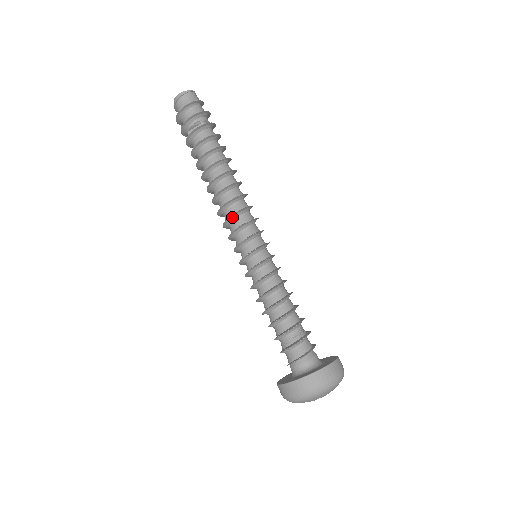
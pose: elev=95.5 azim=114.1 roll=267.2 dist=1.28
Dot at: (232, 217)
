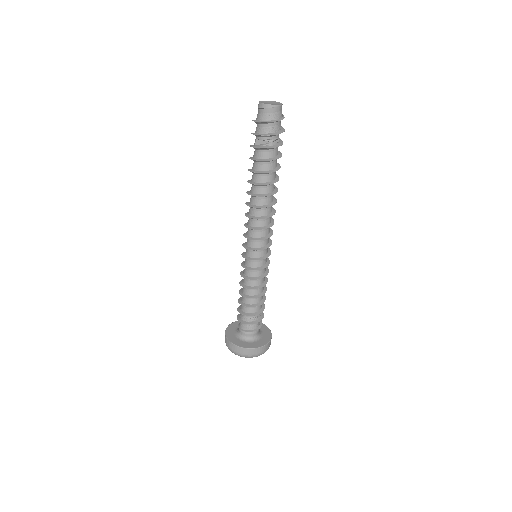
Dot at: (253, 229)
